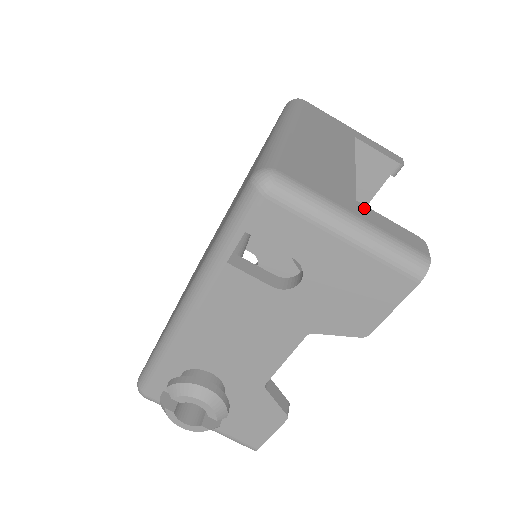
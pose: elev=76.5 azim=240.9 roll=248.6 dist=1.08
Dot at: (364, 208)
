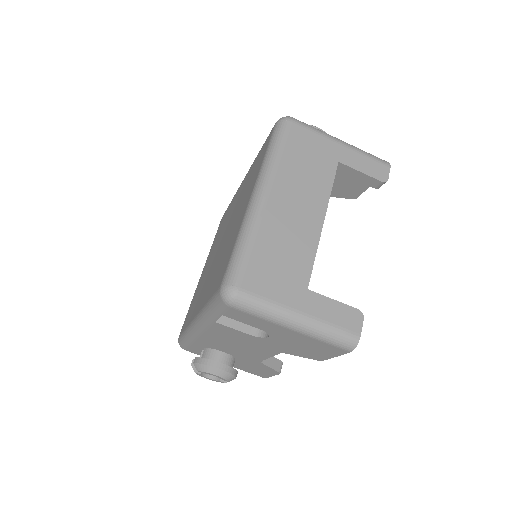
Dot at: (313, 297)
